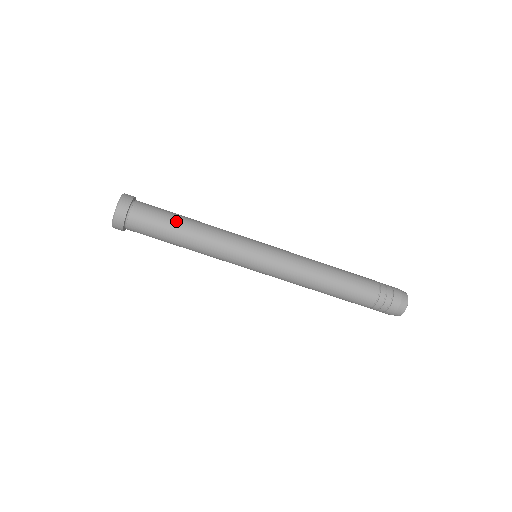
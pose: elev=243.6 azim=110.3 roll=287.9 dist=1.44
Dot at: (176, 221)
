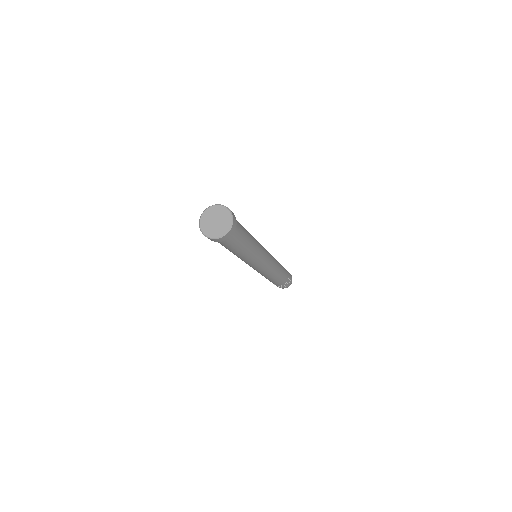
Dot at: (247, 236)
